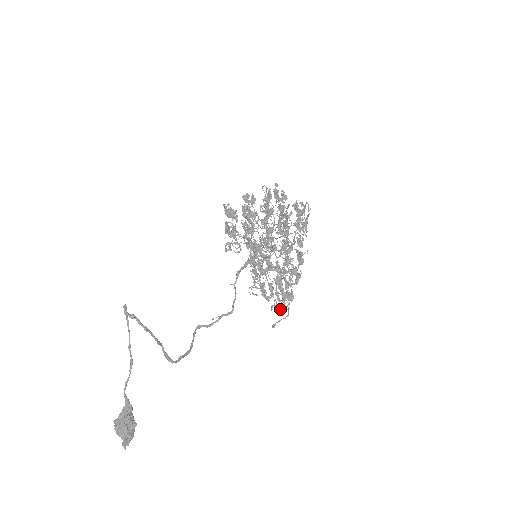
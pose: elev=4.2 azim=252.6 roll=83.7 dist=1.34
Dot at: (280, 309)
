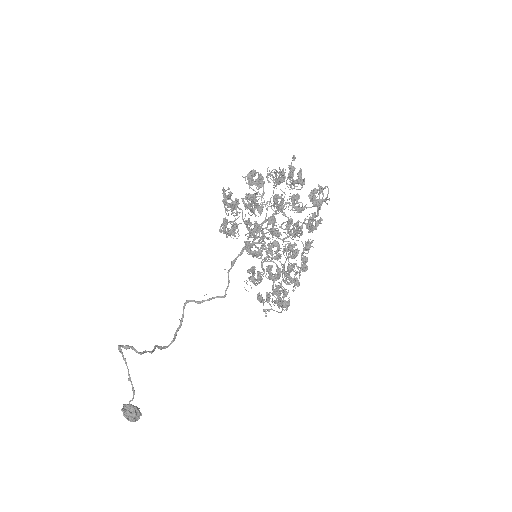
Dot at: occluded
